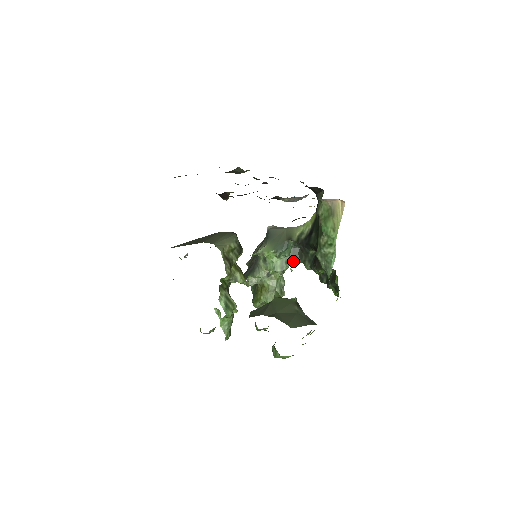
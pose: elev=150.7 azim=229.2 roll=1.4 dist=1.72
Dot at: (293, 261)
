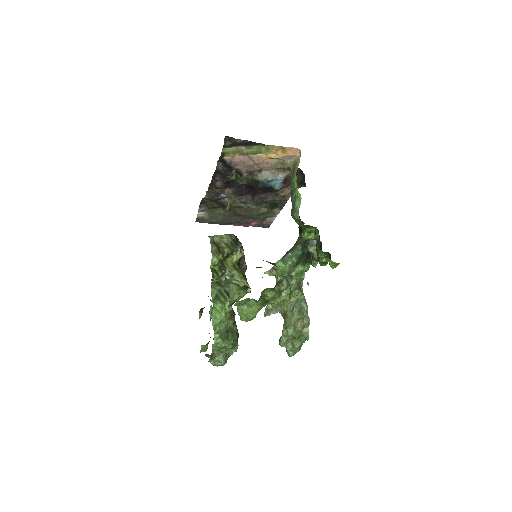
Dot at: (300, 263)
